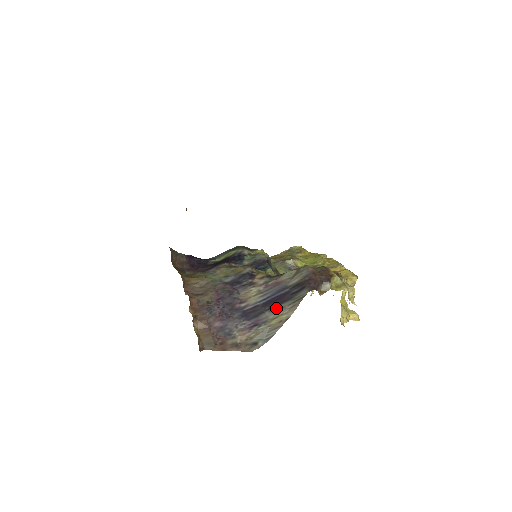
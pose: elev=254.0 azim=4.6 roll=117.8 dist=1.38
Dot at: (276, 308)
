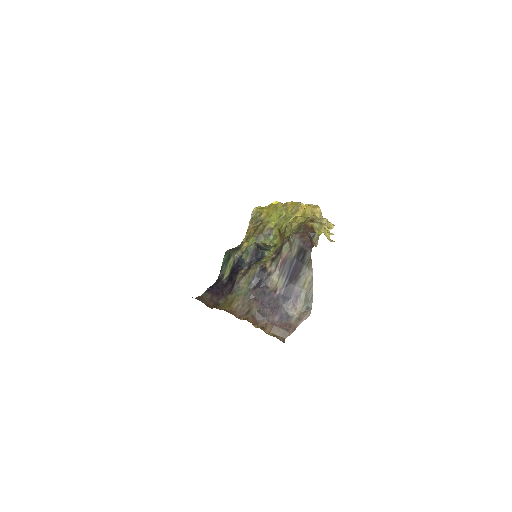
Dot at: (299, 277)
